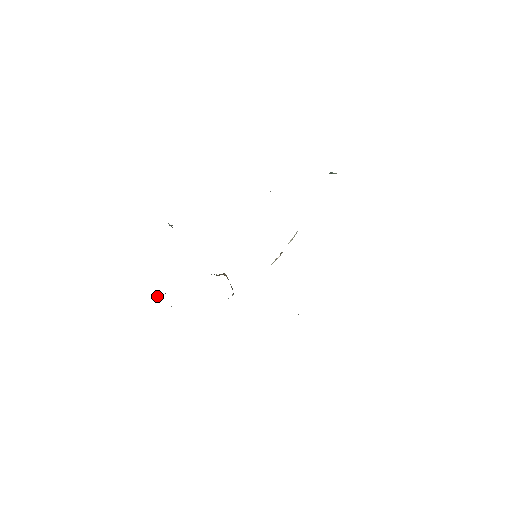
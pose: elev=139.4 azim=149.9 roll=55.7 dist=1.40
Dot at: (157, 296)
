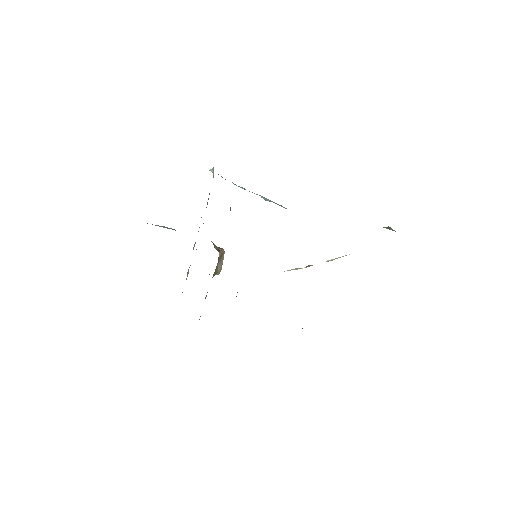
Dot at: (161, 226)
